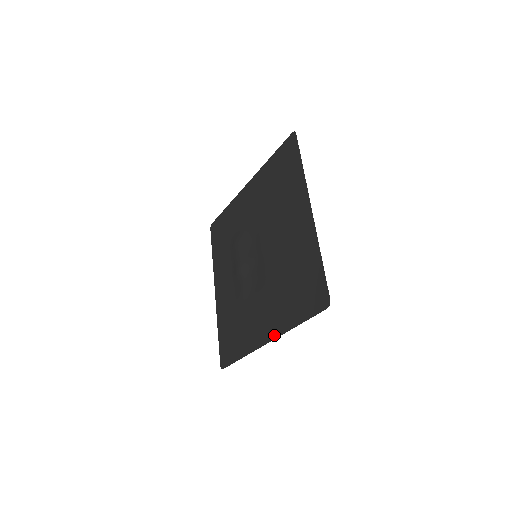
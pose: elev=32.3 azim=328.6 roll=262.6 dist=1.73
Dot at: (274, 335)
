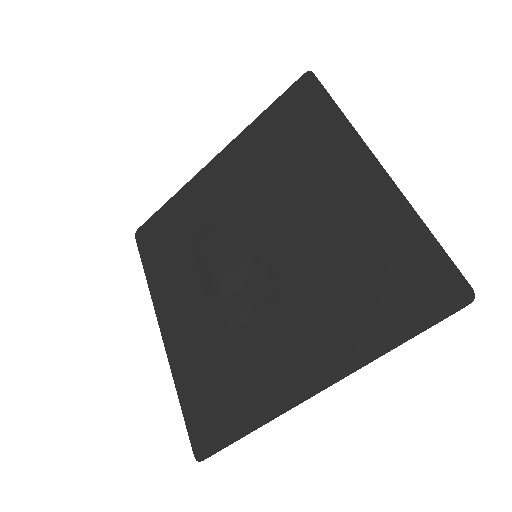
Dot at: (334, 375)
